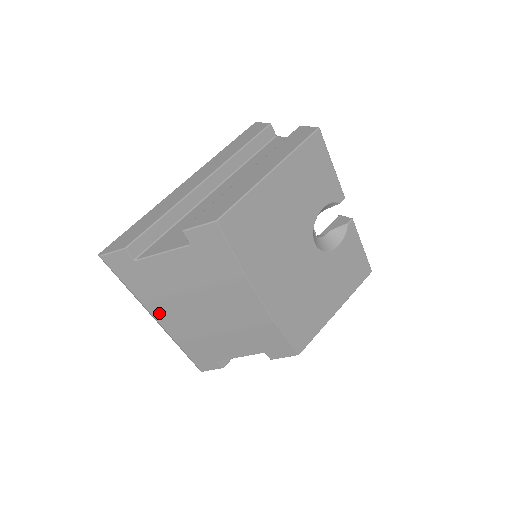
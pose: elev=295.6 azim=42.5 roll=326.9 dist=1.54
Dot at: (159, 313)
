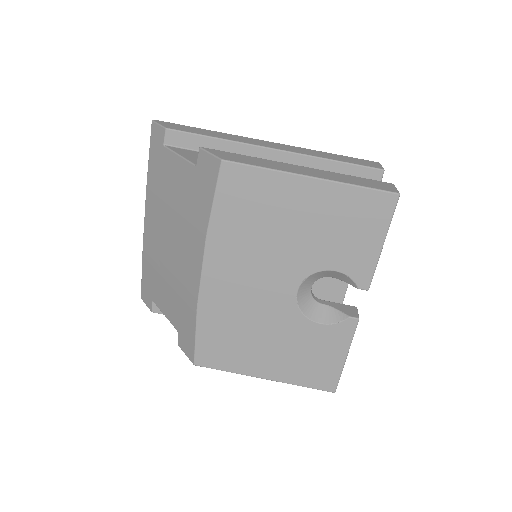
Dot at: (149, 210)
